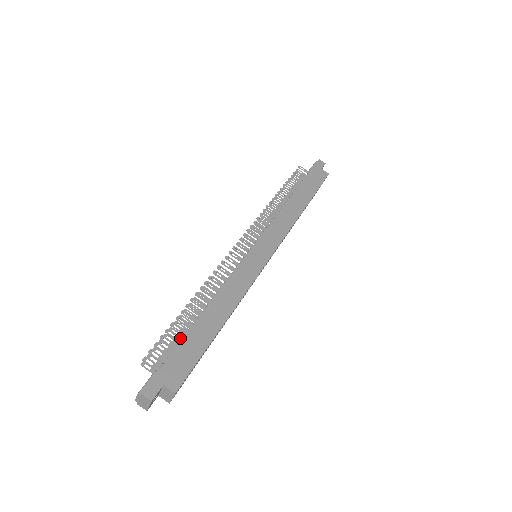
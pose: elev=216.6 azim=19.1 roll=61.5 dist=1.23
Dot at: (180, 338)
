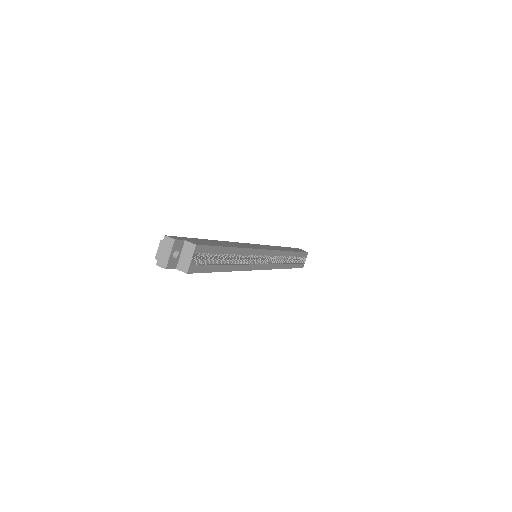
Dot at: occluded
